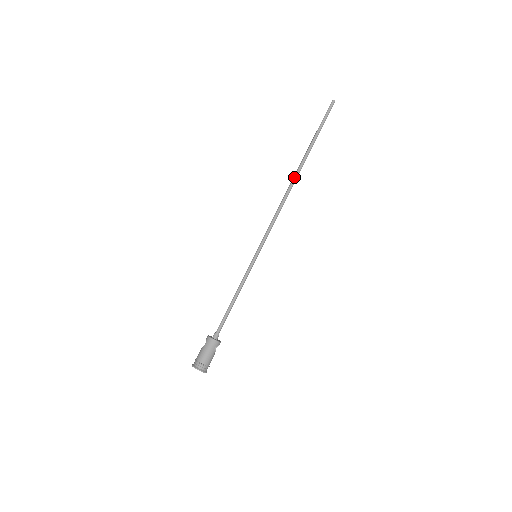
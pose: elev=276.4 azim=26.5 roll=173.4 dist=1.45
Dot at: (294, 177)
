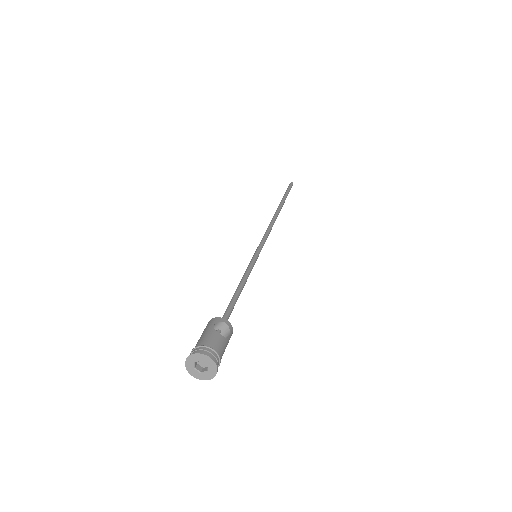
Dot at: (275, 213)
